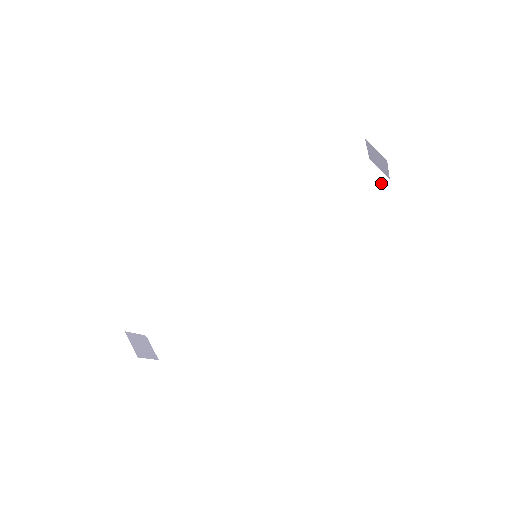
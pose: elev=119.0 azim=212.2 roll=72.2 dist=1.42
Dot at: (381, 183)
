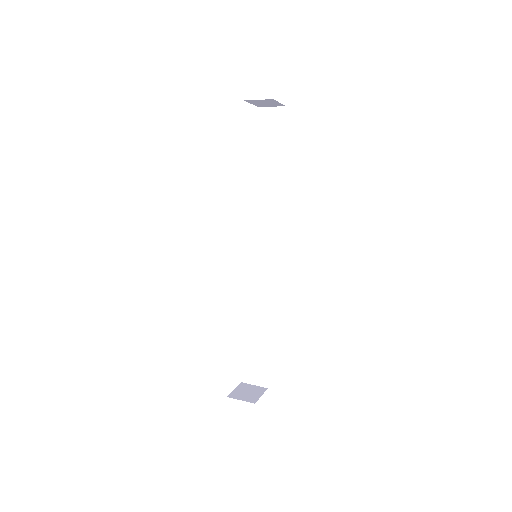
Dot at: (284, 115)
